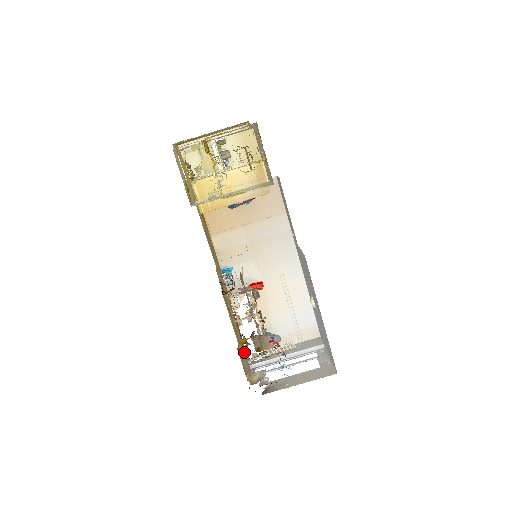
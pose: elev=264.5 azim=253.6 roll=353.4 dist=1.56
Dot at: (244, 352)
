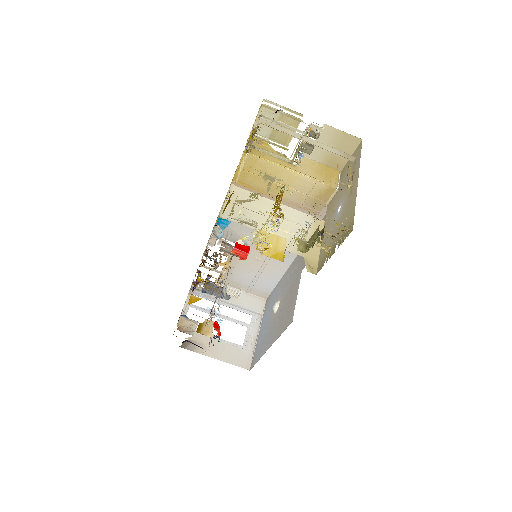
Dot at: occluded
